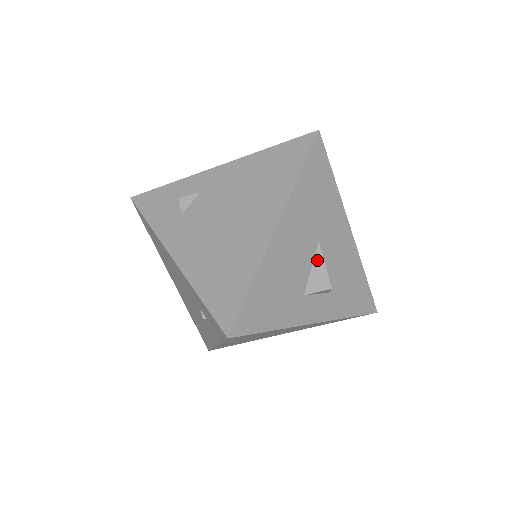
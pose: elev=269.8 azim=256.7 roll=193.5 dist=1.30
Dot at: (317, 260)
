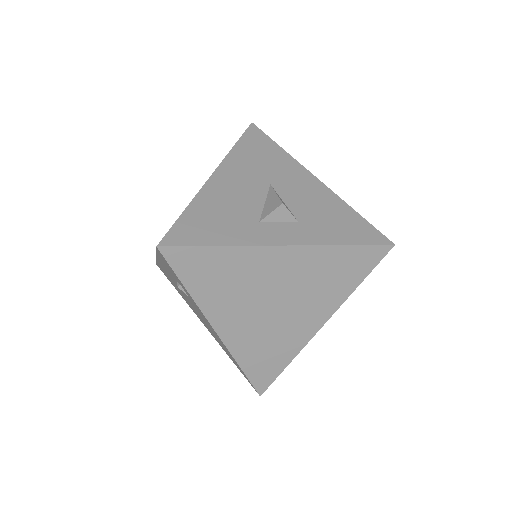
Dot at: (269, 195)
